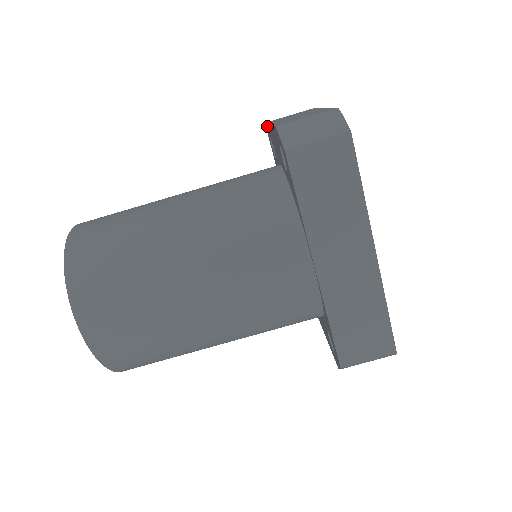
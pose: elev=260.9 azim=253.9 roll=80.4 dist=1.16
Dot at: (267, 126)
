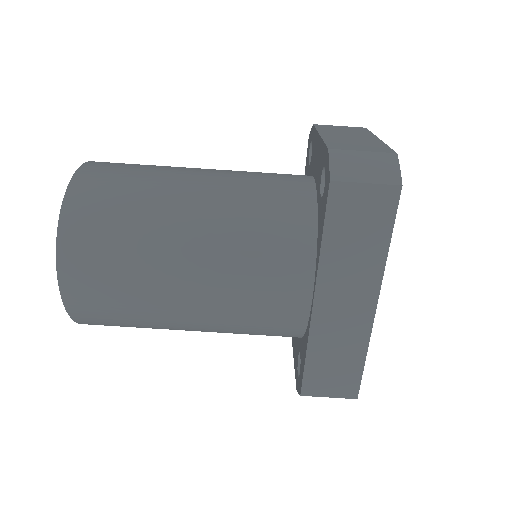
Dot at: (313, 129)
